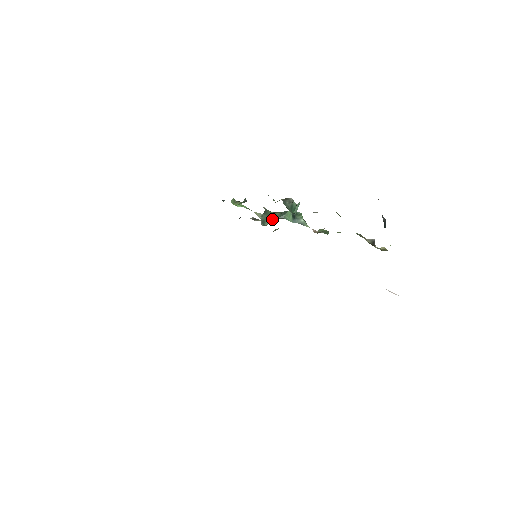
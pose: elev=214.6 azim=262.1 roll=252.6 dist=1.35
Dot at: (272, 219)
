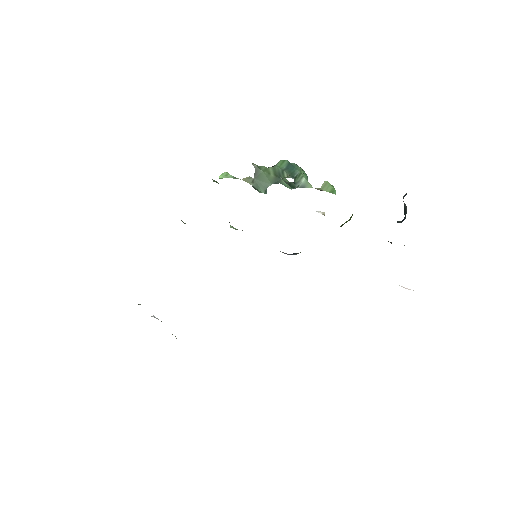
Dot at: (266, 187)
